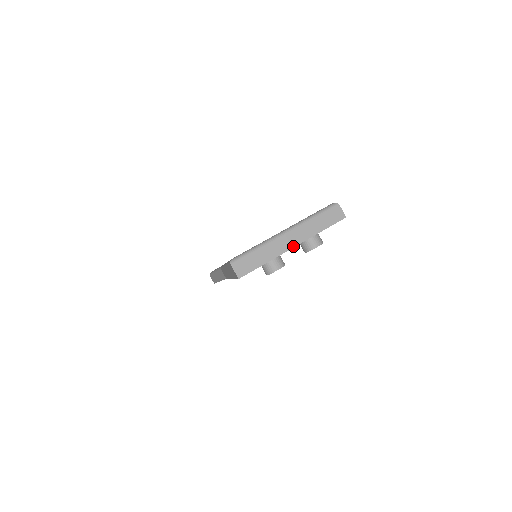
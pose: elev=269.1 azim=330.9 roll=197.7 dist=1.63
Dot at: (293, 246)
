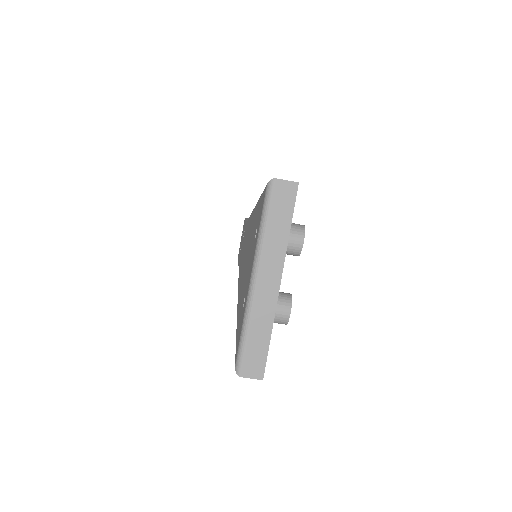
Dot at: (278, 285)
